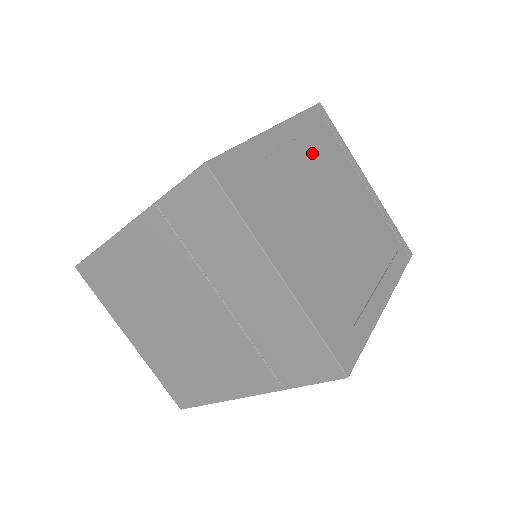
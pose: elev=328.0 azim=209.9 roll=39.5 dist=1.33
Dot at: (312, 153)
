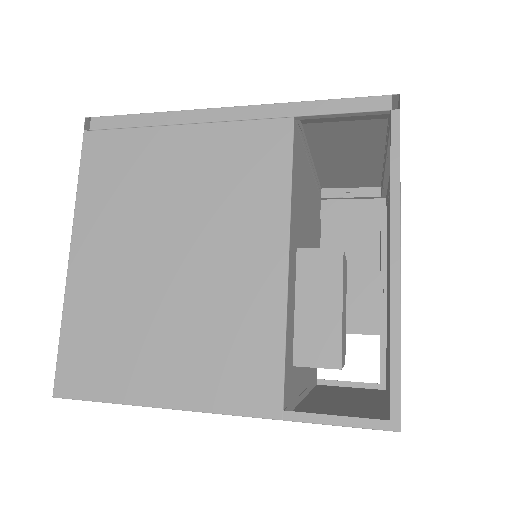
Dot at: occluded
